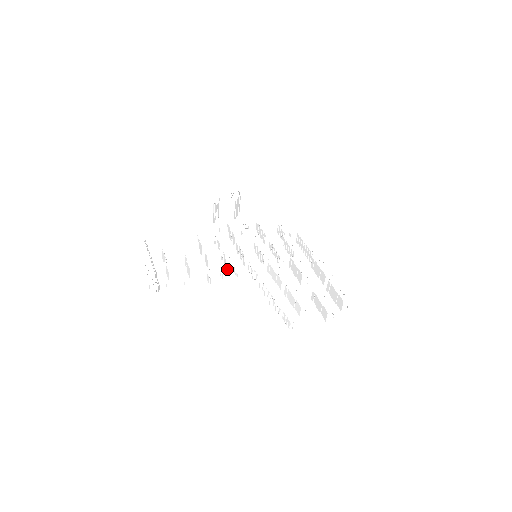
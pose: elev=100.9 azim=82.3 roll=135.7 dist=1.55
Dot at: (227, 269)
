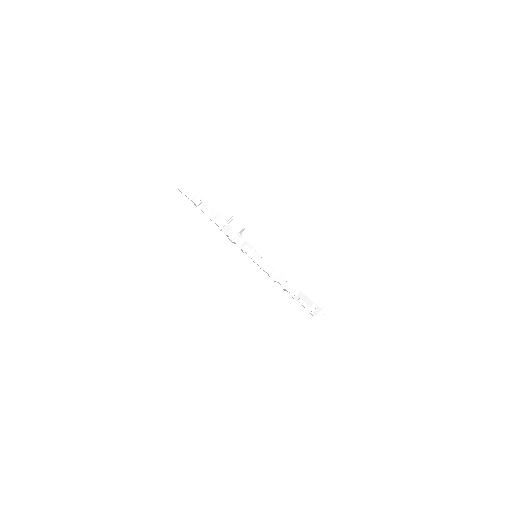
Dot at: occluded
